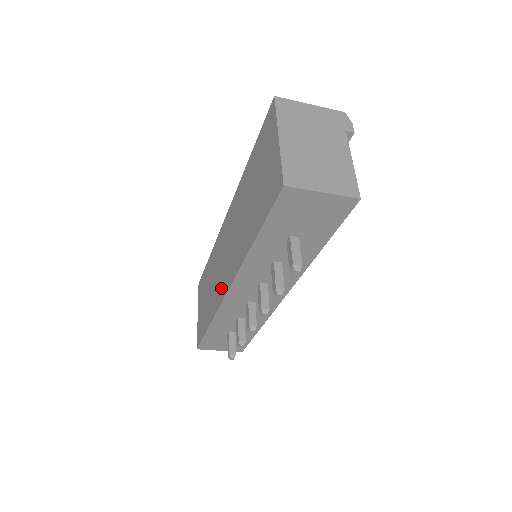
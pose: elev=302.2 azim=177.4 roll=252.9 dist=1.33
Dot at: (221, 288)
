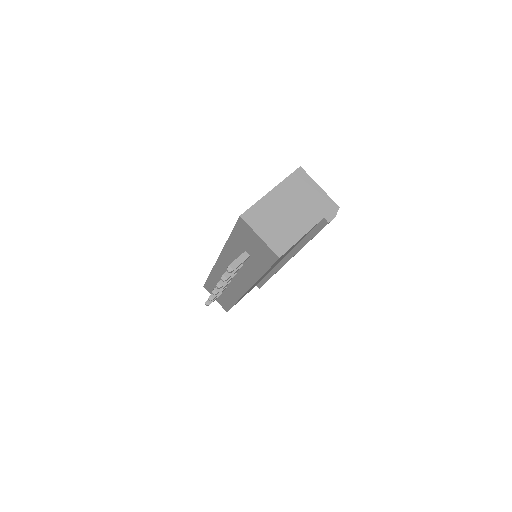
Dot at: occluded
